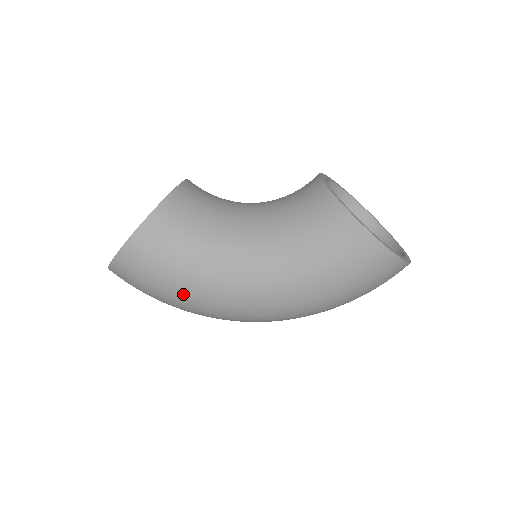
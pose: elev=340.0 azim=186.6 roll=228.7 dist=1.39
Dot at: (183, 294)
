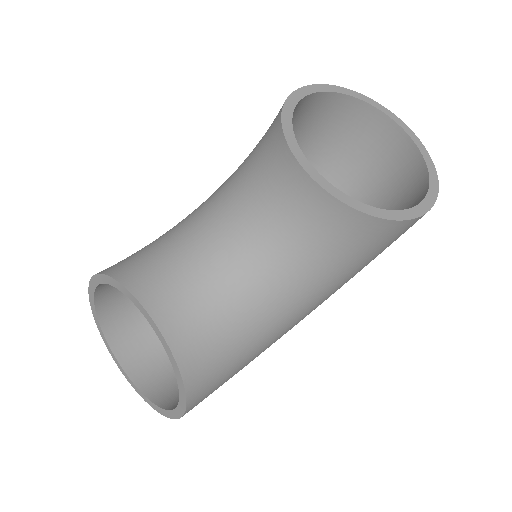
Dot at: occluded
